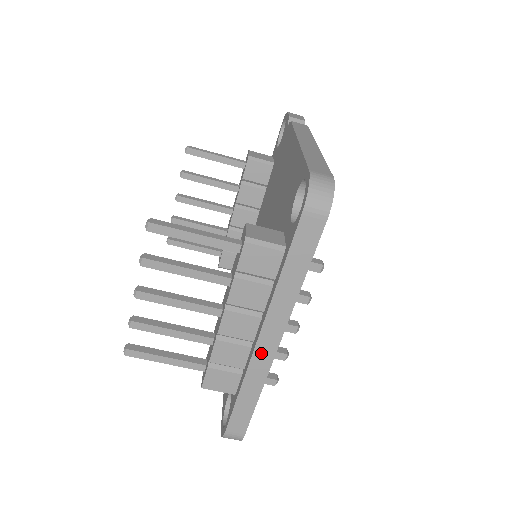
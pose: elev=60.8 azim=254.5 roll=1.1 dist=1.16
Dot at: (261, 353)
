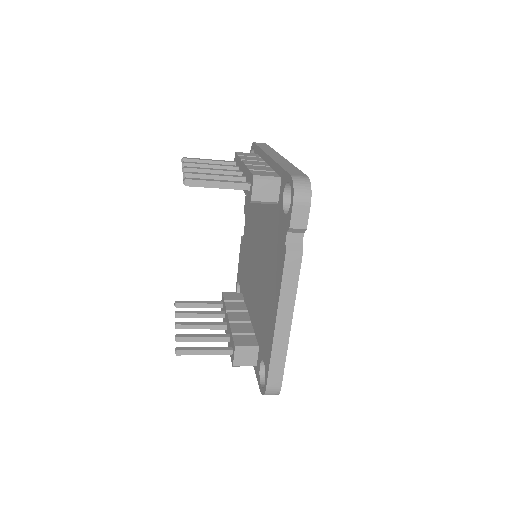
Dot at: occluded
